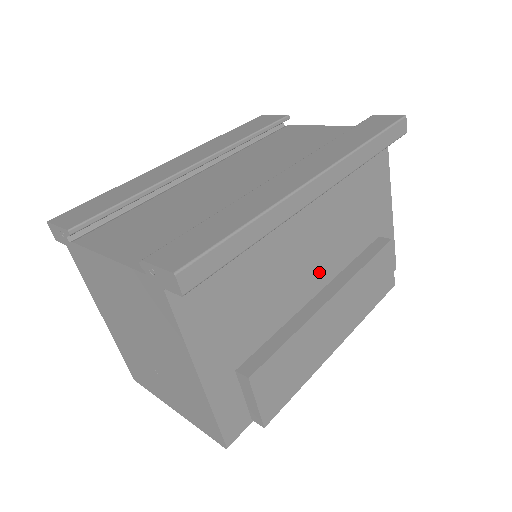
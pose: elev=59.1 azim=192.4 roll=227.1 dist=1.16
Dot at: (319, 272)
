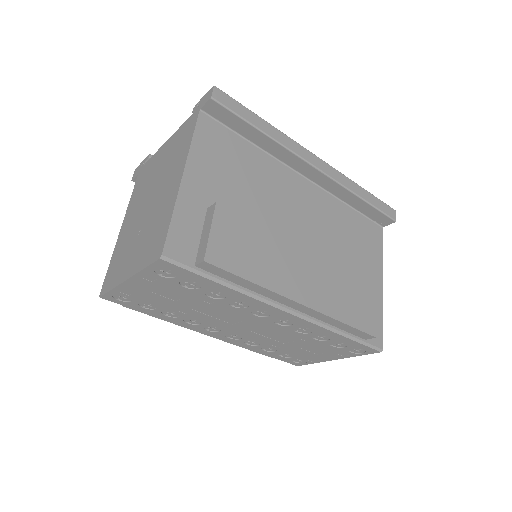
Dot at: (303, 241)
